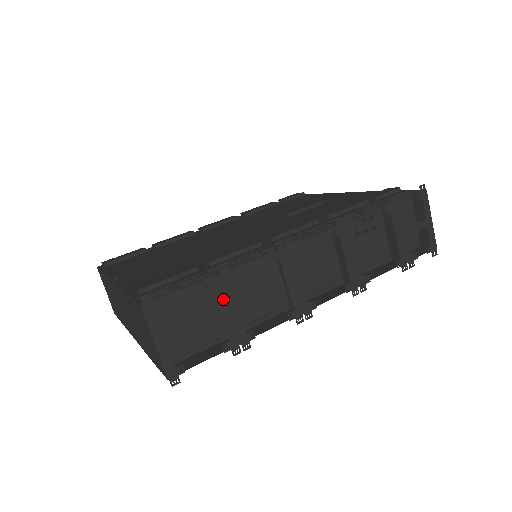
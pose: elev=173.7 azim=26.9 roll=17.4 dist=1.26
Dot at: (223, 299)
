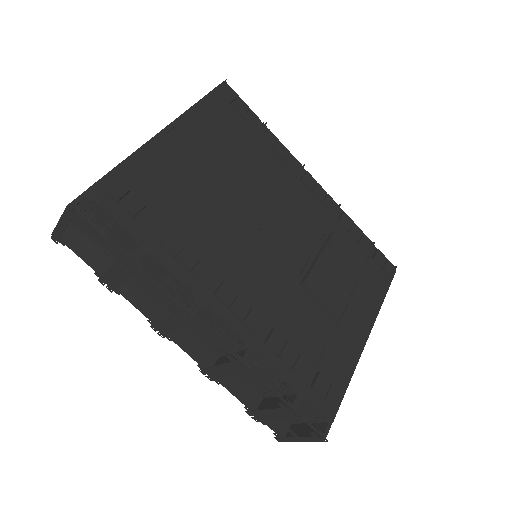
Dot at: (120, 268)
